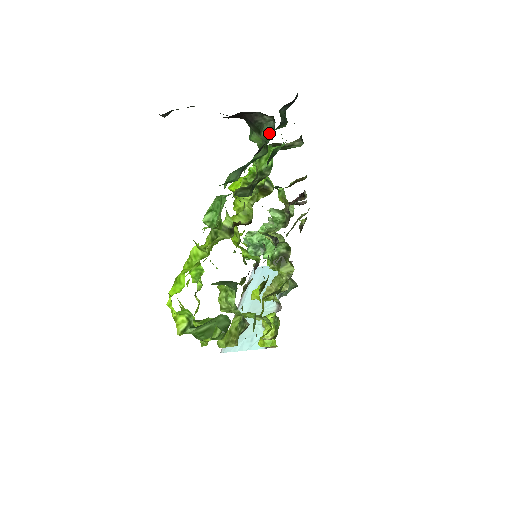
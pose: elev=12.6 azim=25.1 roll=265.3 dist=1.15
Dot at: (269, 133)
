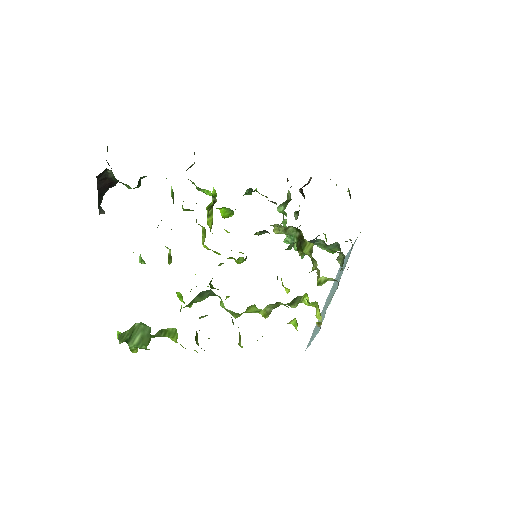
Dot at: occluded
